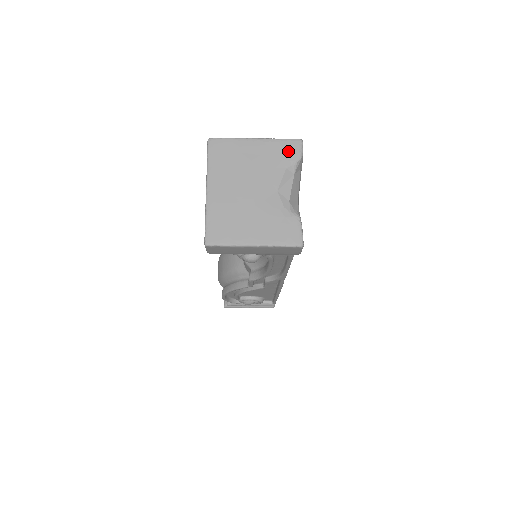
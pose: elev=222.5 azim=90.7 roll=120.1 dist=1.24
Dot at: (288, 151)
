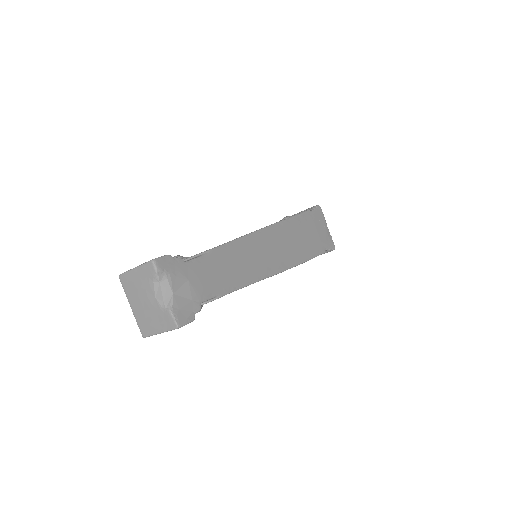
Dot at: (149, 271)
